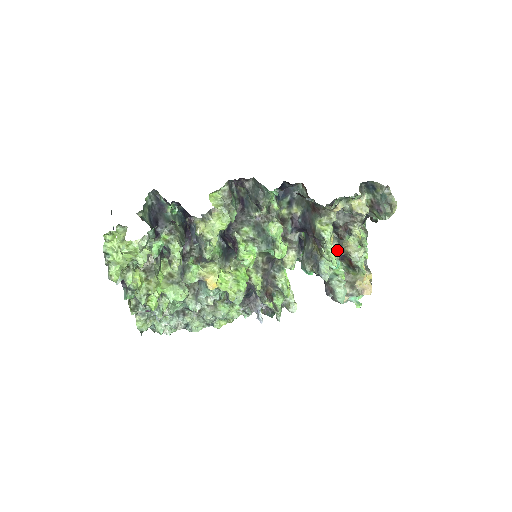
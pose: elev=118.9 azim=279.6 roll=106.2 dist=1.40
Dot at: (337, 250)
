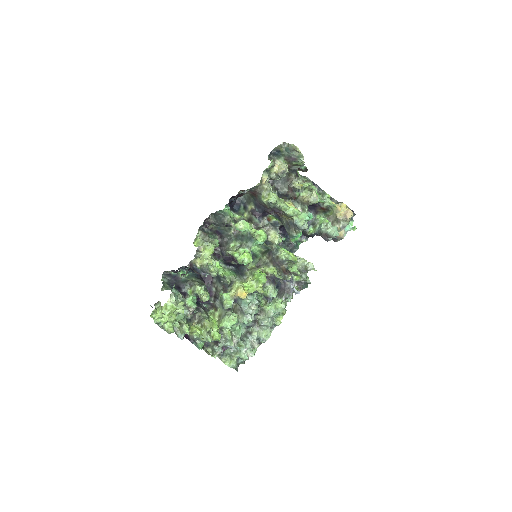
Dot at: (302, 208)
